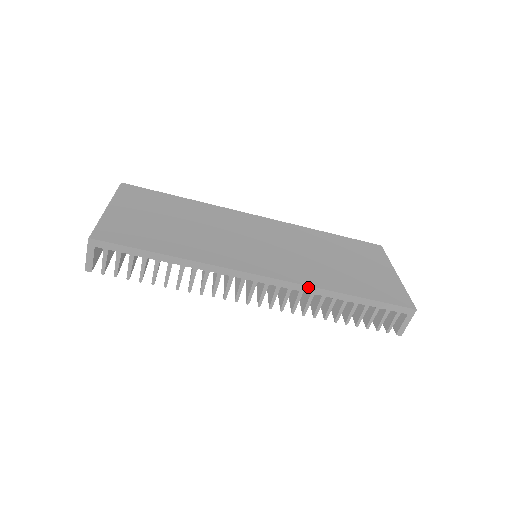
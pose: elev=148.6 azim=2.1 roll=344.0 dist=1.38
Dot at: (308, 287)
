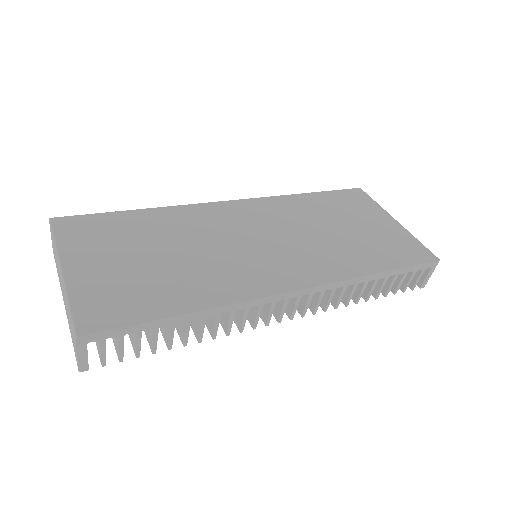
Dot at: (341, 282)
